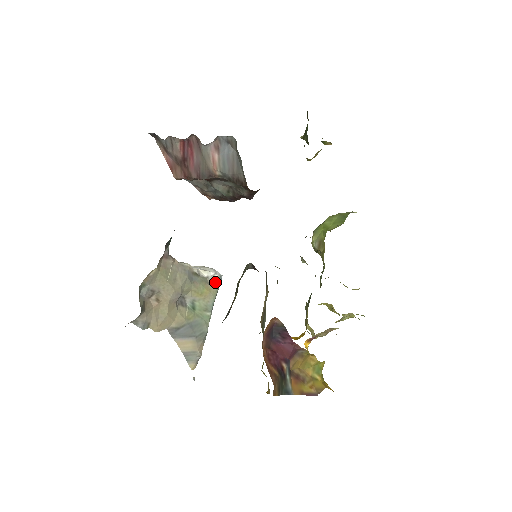
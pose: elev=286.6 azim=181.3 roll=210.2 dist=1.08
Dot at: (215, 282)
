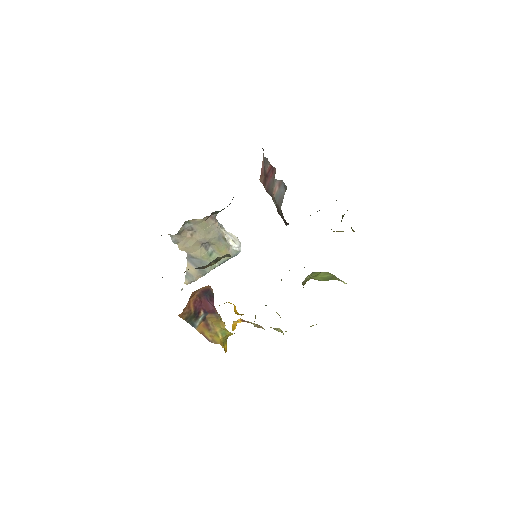
Dot at: (234, 251)
